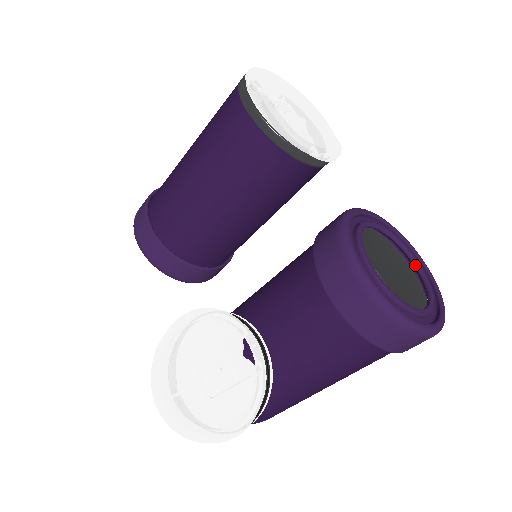
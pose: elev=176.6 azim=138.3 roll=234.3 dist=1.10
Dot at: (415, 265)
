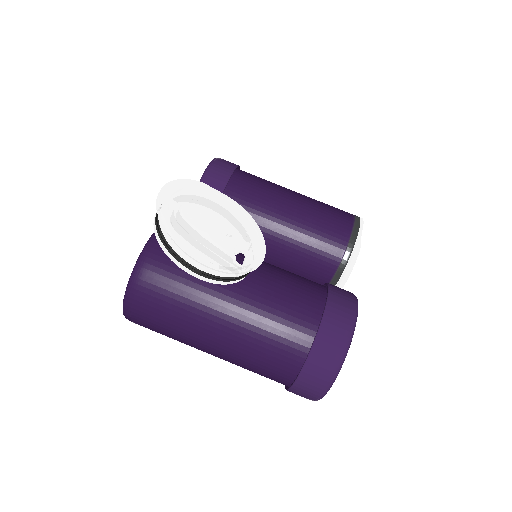
Dot at: occluded
